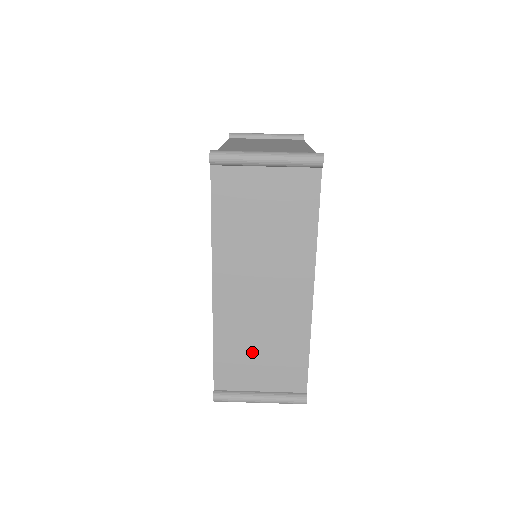
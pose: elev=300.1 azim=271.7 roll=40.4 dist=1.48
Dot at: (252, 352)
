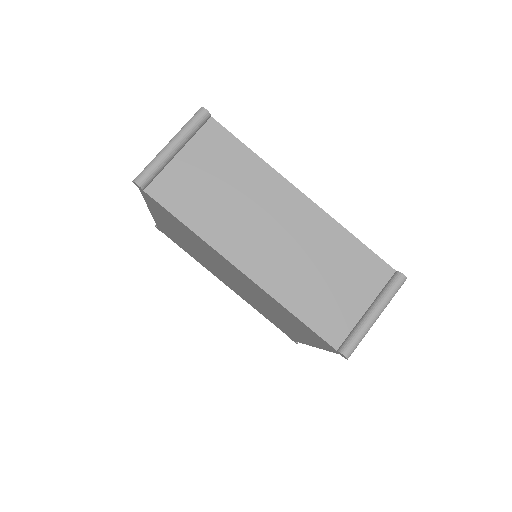
Dot at: (323, 286)
